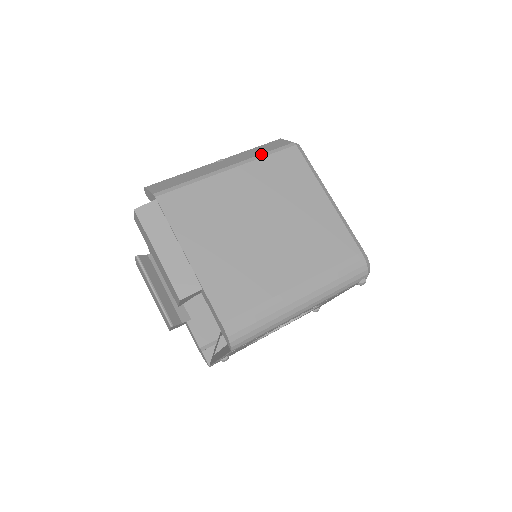
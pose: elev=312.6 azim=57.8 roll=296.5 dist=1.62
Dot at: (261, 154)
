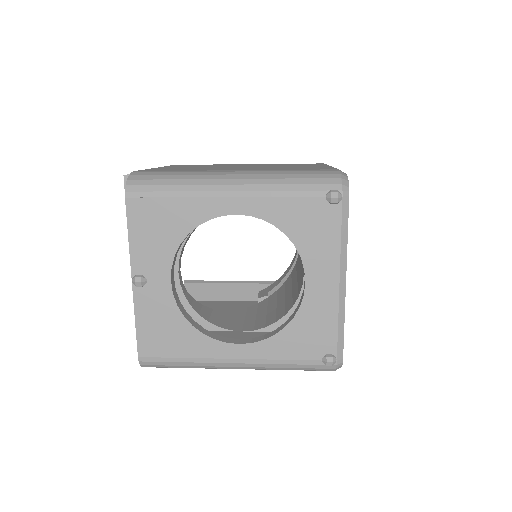
Dot at: occluded
